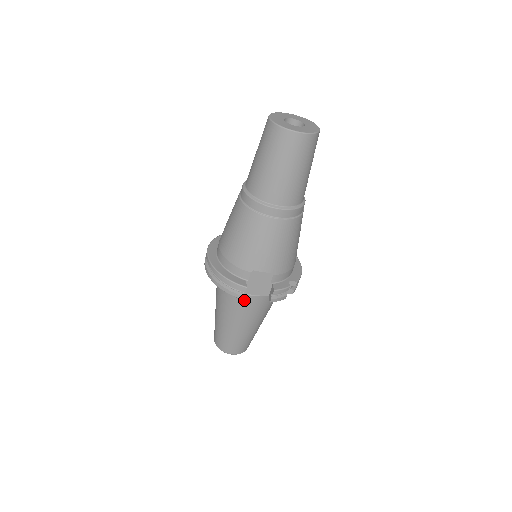
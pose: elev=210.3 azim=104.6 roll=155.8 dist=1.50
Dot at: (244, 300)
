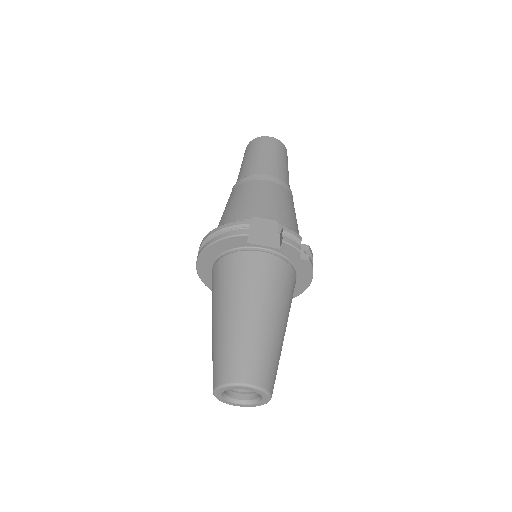
Dot at: (250, 261)
